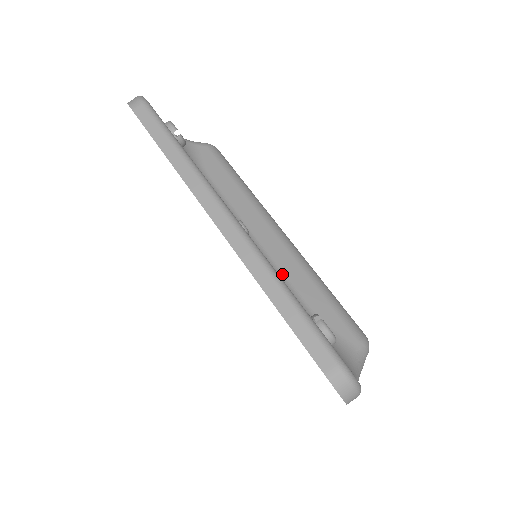
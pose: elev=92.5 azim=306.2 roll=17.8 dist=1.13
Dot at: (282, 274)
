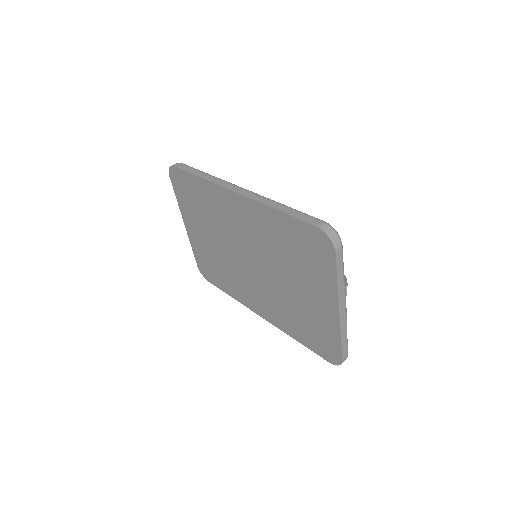
Dot at: occluded
